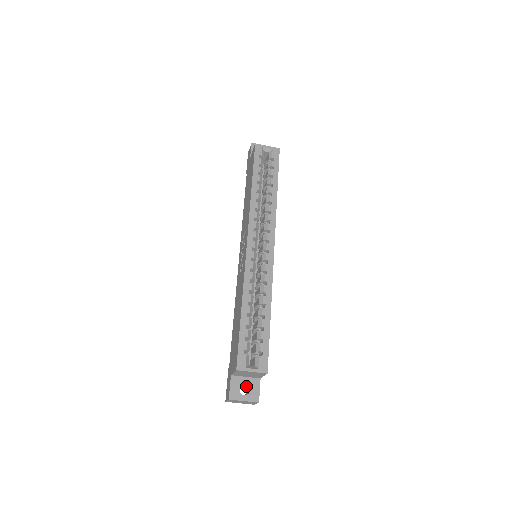
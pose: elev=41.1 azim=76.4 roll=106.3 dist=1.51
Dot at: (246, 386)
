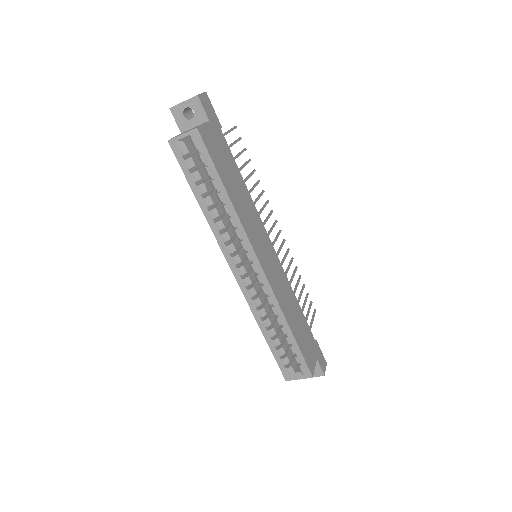
Dot at: occluded
